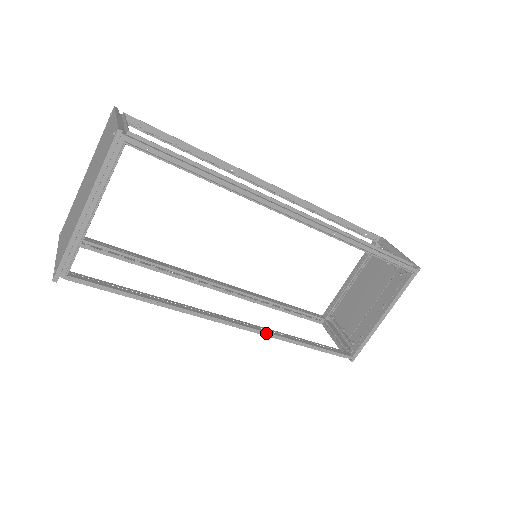
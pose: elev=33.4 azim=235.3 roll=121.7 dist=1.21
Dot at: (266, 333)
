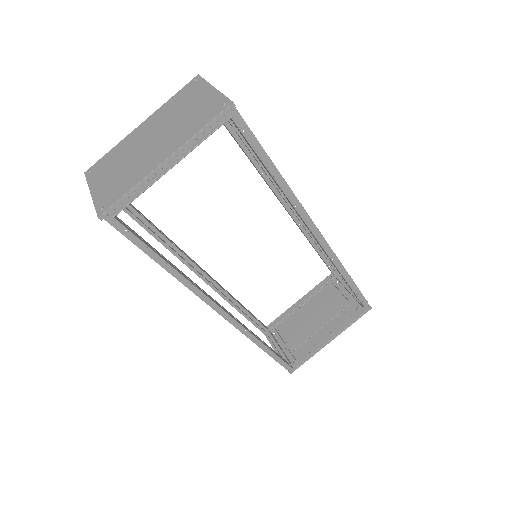
Dot at: (243, 328)
